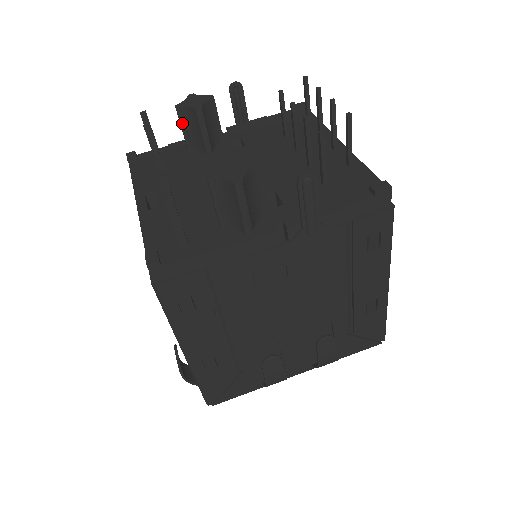
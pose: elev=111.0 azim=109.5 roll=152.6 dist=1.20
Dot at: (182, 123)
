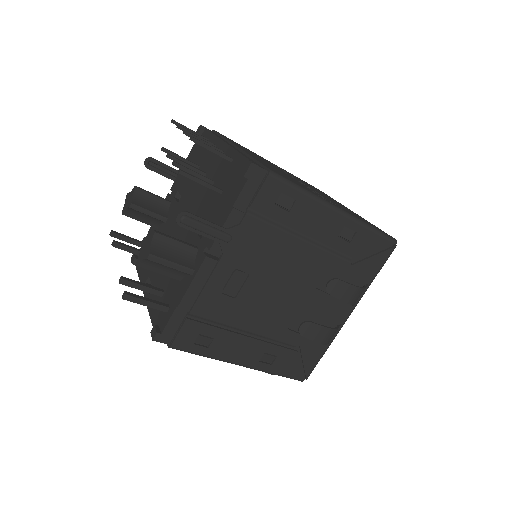
Dot at: (135, 218)
